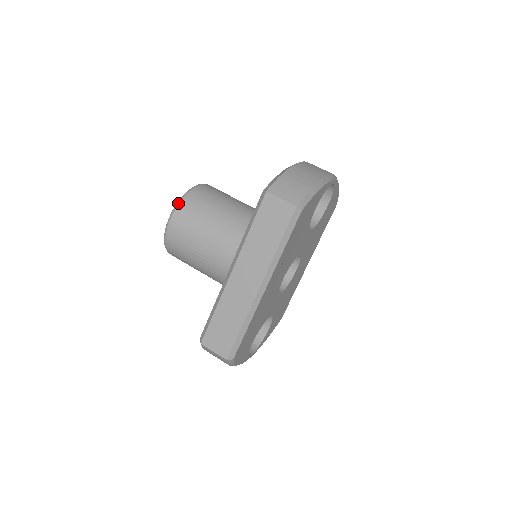
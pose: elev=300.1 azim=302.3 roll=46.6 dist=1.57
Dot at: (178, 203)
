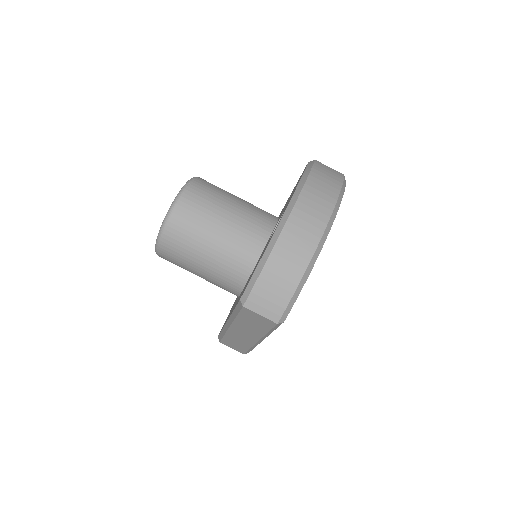
Dot at: (158, 239)
